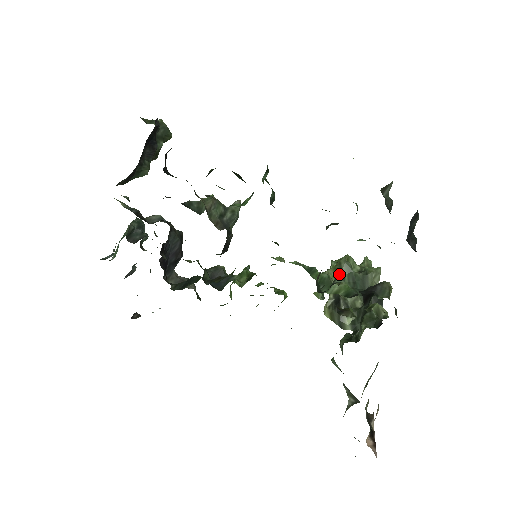
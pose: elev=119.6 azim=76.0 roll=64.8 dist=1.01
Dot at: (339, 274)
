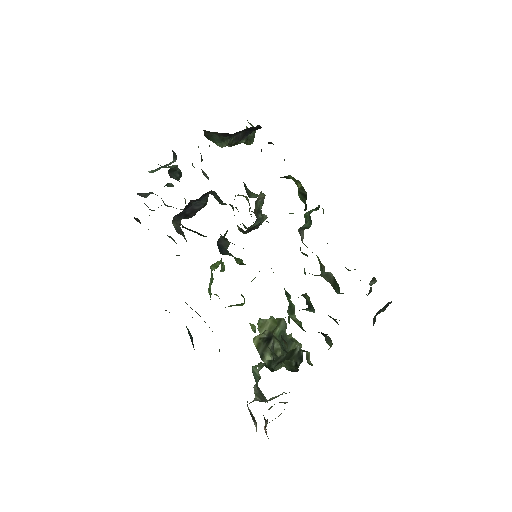
Dot at: (311, 307)
